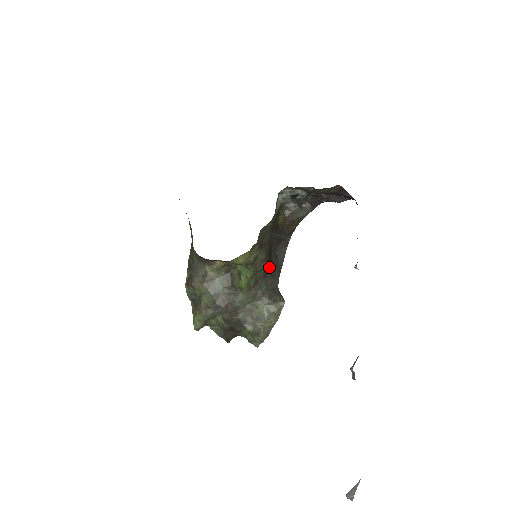
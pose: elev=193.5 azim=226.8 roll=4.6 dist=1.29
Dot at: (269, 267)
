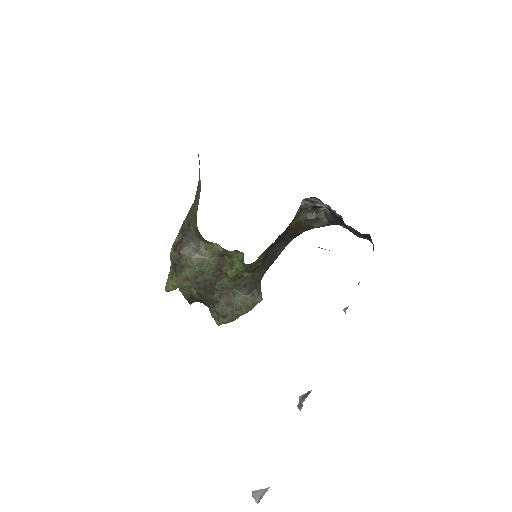
Dot at: occluded
